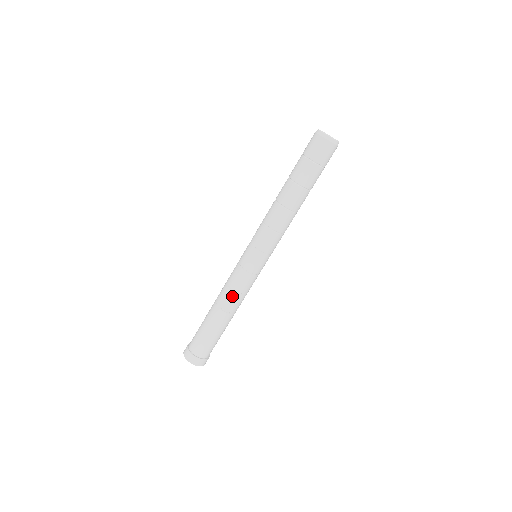
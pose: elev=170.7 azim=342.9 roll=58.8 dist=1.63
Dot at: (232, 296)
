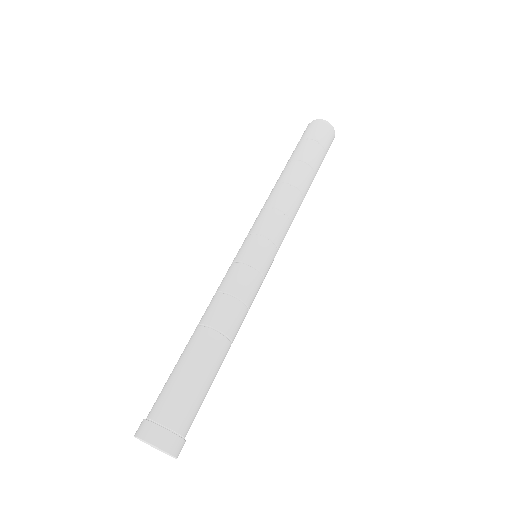
Dot at: (237, 309)
